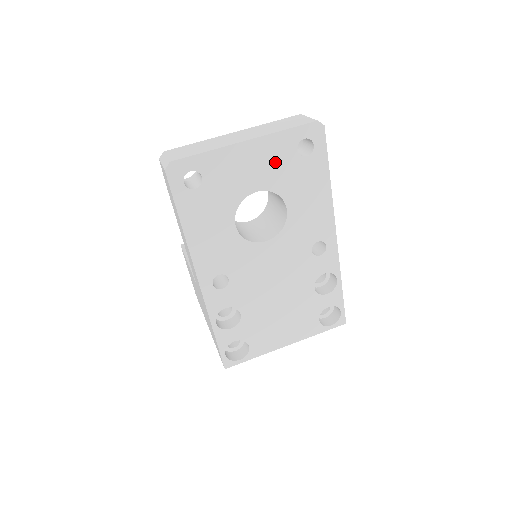
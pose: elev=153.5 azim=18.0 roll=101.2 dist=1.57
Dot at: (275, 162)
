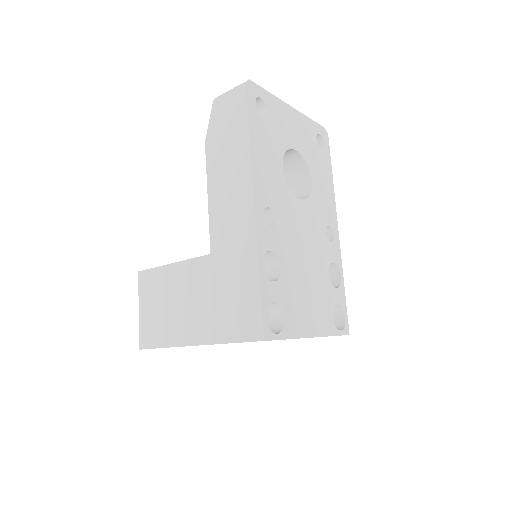
Dot at: (305, 137)
